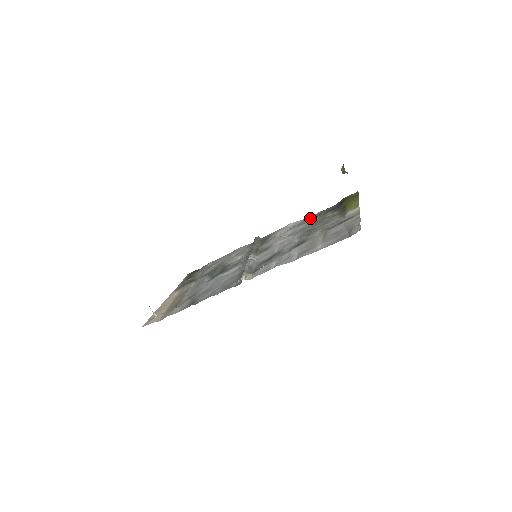
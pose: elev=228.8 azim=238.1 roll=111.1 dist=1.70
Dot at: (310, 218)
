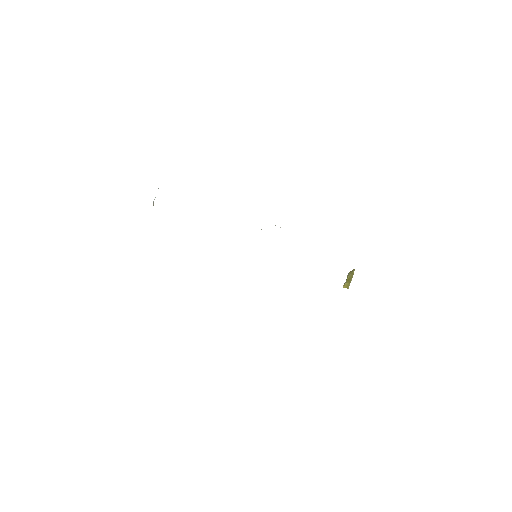
Dot at: occluded
